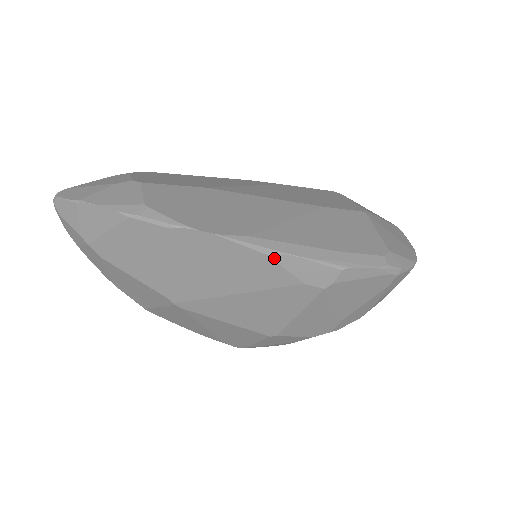
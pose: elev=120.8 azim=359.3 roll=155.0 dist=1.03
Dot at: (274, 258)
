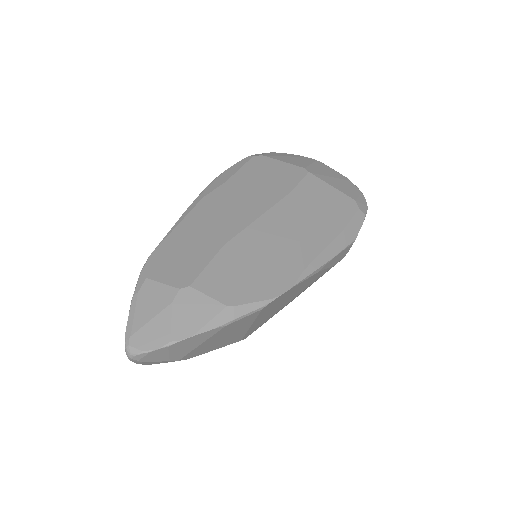
Dot at: (322, 269)
